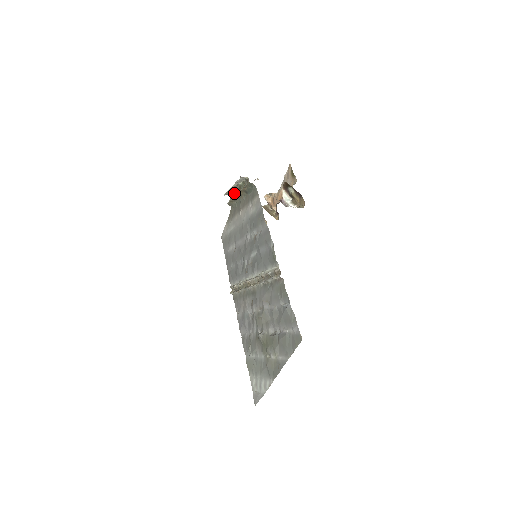
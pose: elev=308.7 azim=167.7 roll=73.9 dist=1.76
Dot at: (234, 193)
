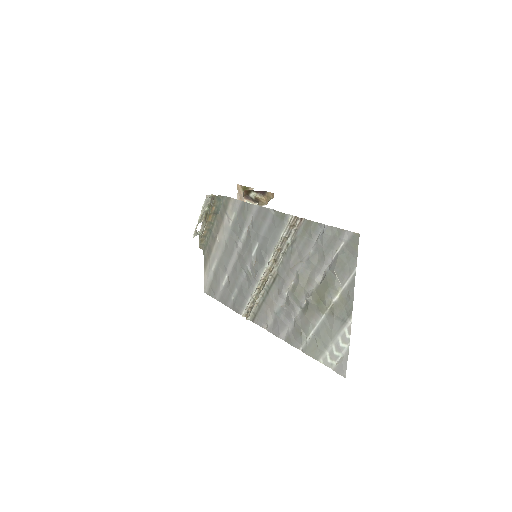
Dot at: (202, 229)
